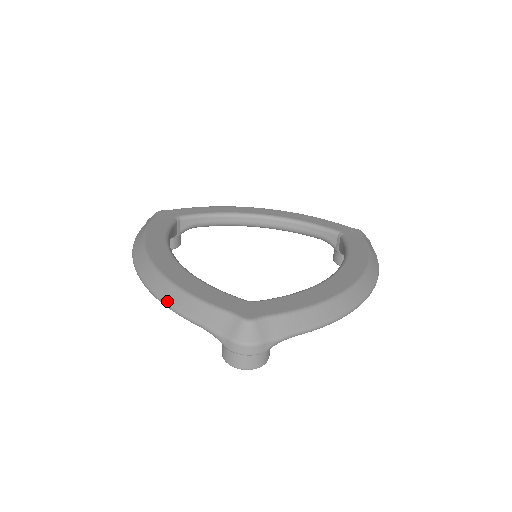
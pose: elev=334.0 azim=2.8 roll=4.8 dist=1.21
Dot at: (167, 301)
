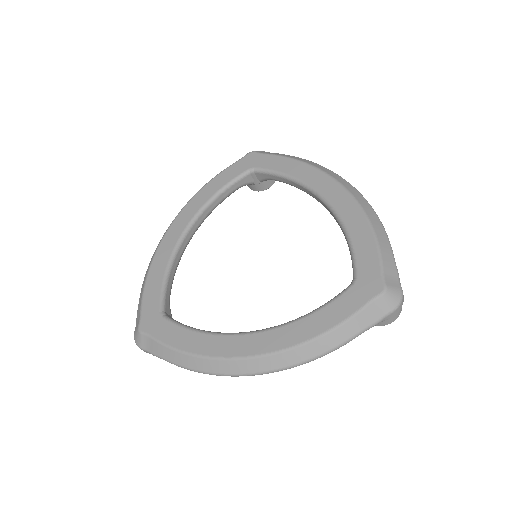
Dot at: (321, 354)
